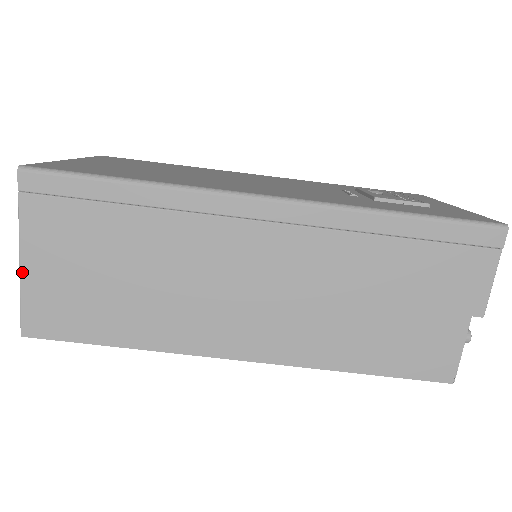
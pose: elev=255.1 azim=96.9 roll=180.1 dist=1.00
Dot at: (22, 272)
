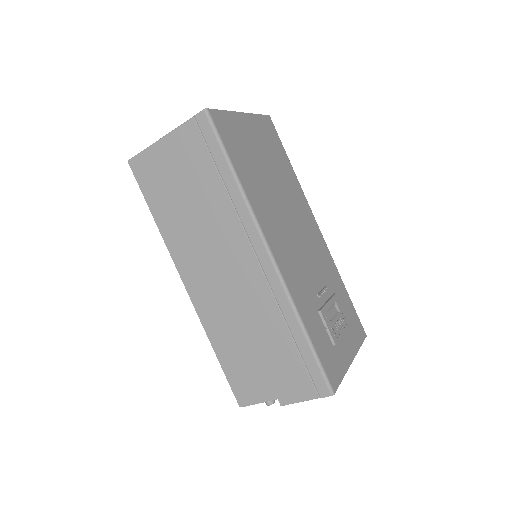
Dot at: (157, 143)
